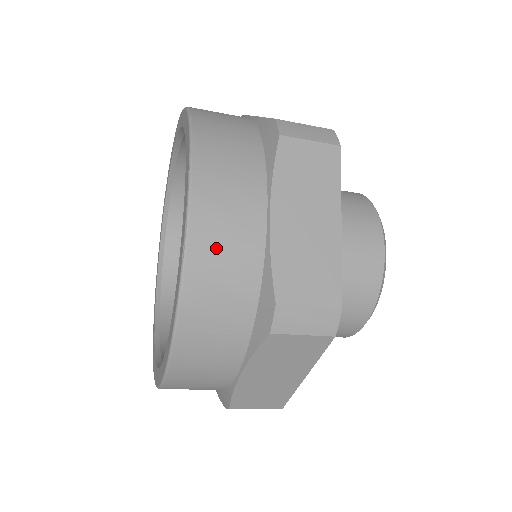
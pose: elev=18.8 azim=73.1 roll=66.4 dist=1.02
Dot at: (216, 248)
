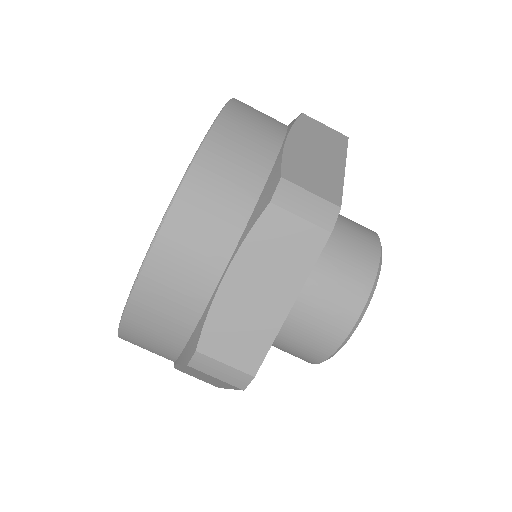
Dot at: occluded
